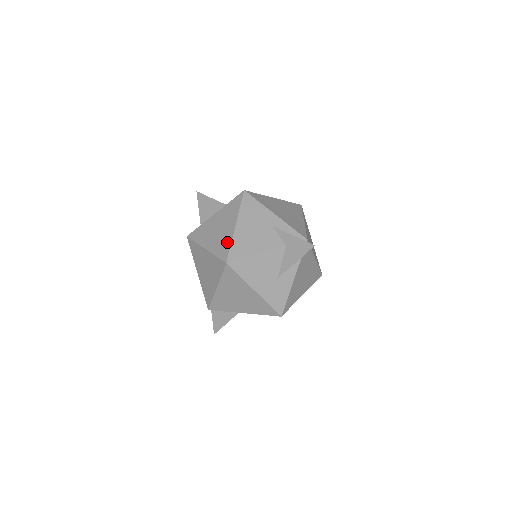
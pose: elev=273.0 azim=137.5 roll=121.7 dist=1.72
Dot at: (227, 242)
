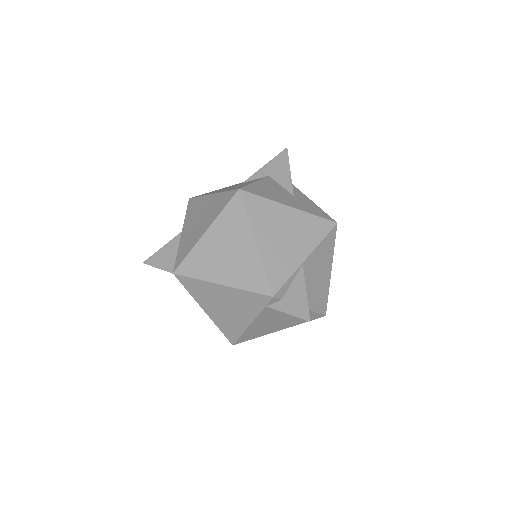
Dot at: (219, 198)
